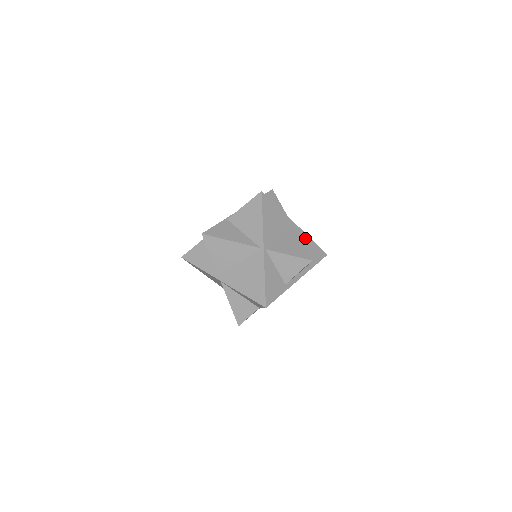
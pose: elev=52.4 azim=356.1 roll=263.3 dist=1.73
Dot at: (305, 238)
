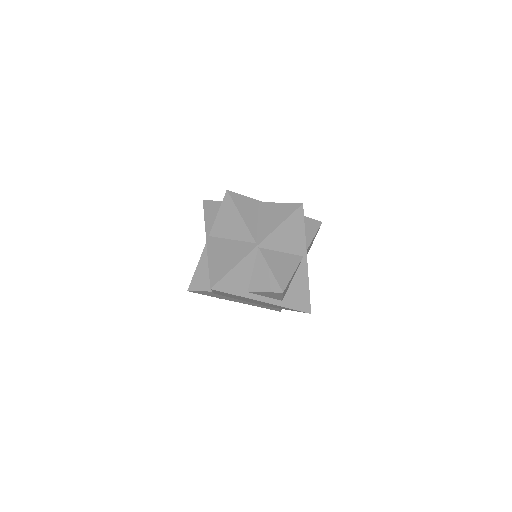
Dot at: (304, 279)
